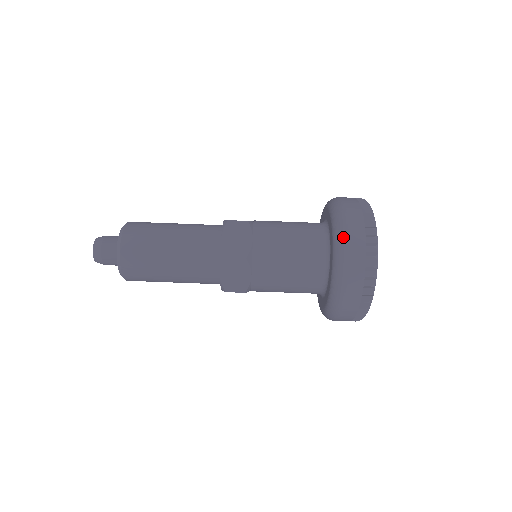
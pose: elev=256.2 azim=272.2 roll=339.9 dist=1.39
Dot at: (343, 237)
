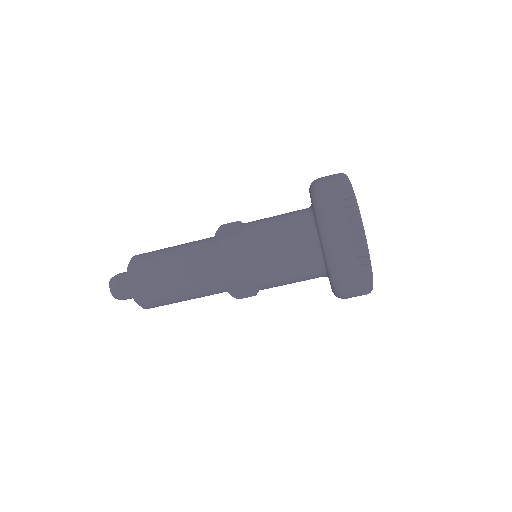
Dot at: (329, 243)
